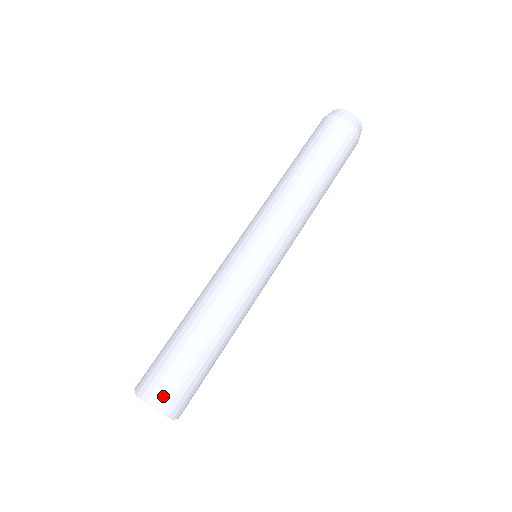
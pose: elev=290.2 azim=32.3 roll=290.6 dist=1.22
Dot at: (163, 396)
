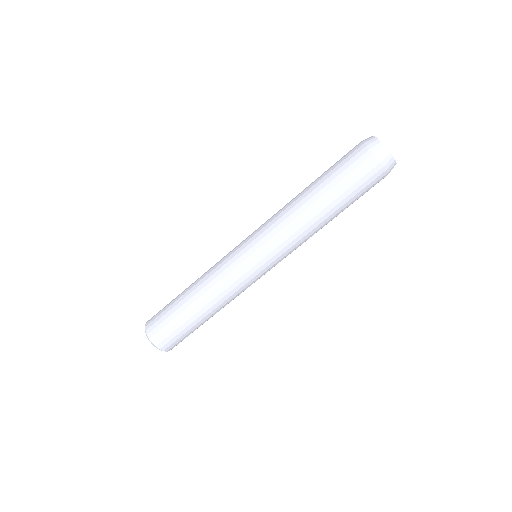
Dot at: (173, 347)
